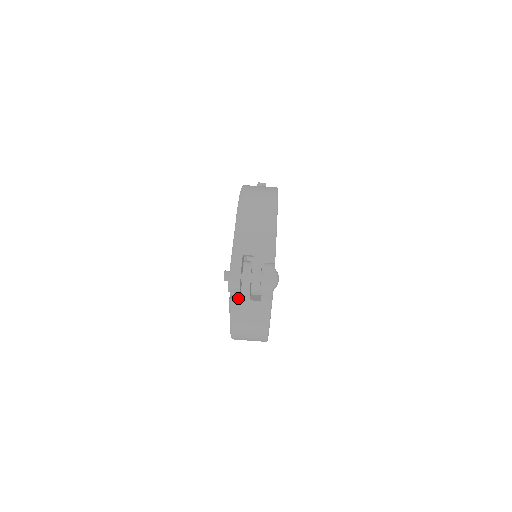
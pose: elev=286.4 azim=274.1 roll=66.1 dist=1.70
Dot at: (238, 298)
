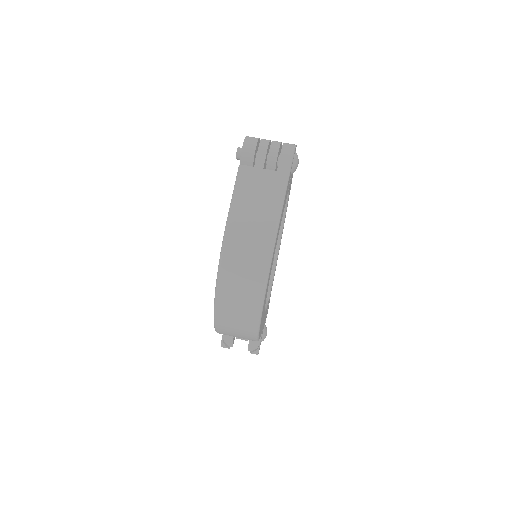
Dot at: (249, 170)
